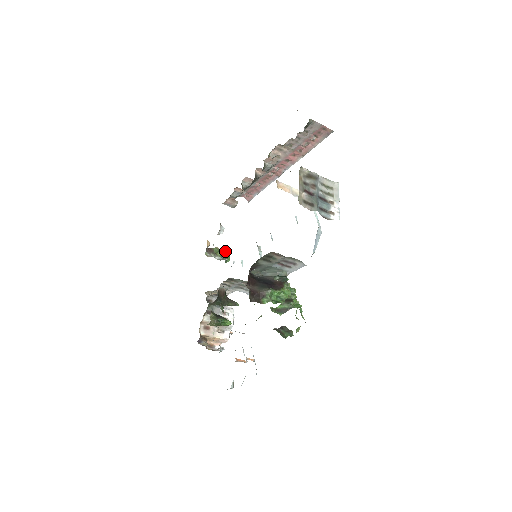
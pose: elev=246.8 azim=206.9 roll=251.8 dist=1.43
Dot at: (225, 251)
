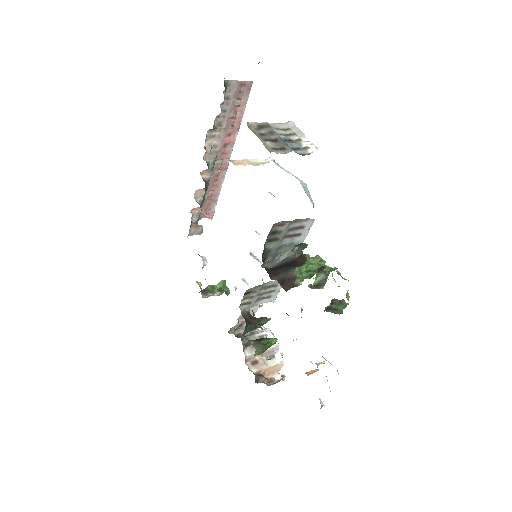
Dot at: (220, 284)
